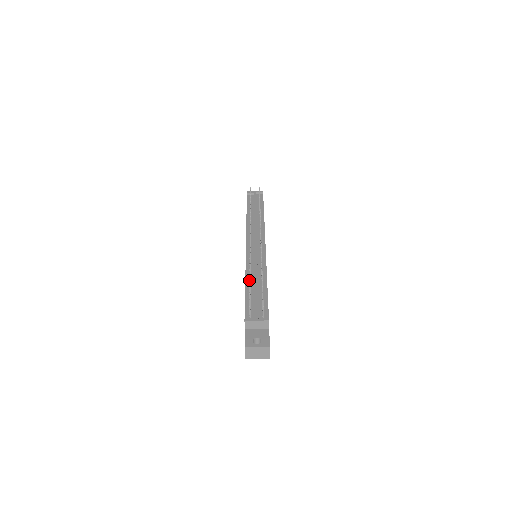
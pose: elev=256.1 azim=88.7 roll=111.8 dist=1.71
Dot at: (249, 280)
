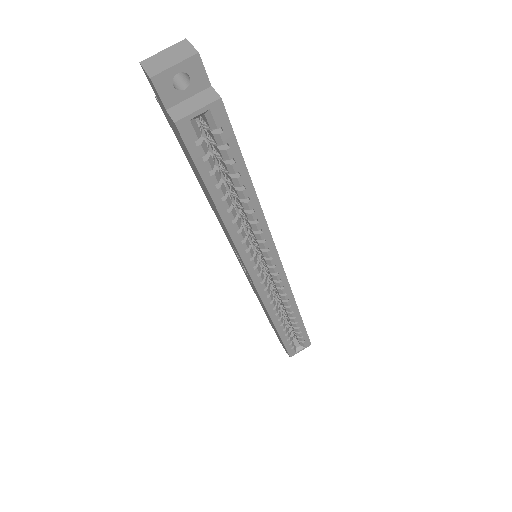
Dot at: occluded
